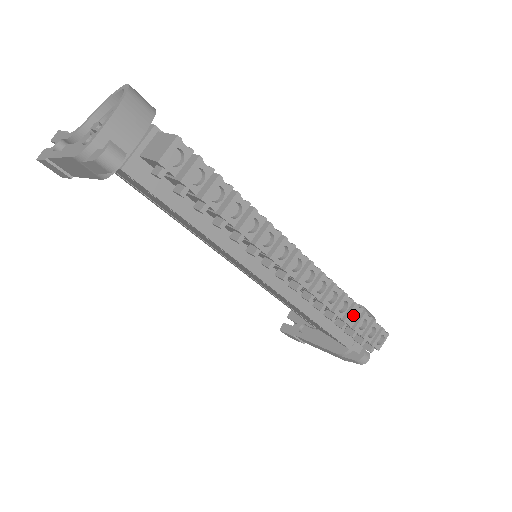
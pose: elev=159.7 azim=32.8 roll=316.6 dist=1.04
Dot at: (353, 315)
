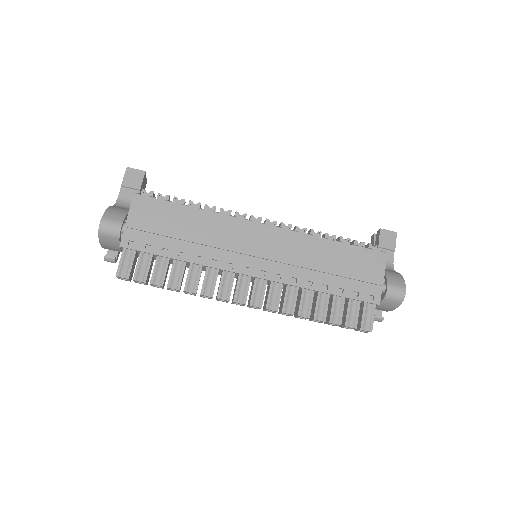
Dot at: occluded
